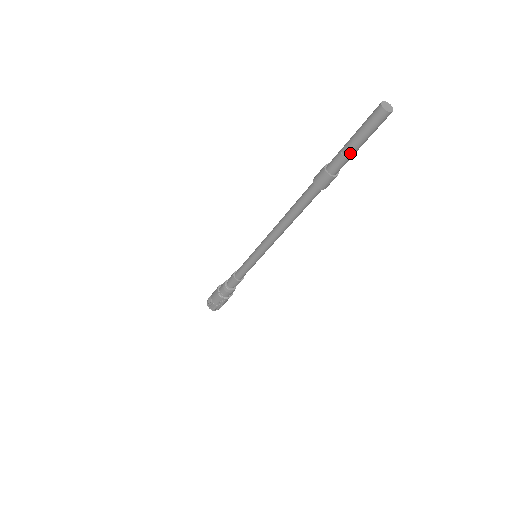
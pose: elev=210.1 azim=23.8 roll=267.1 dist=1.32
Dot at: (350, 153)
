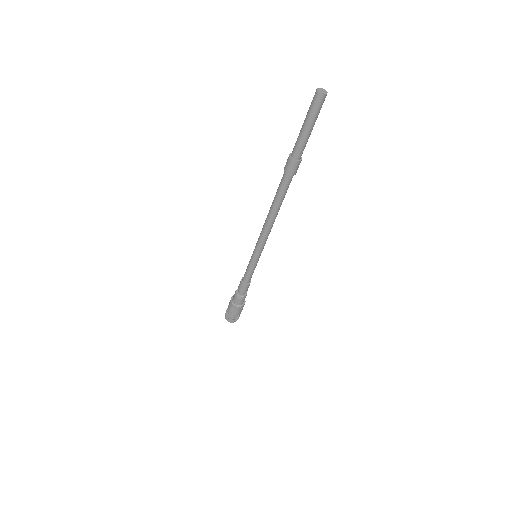
Dot at: (302, 136)
